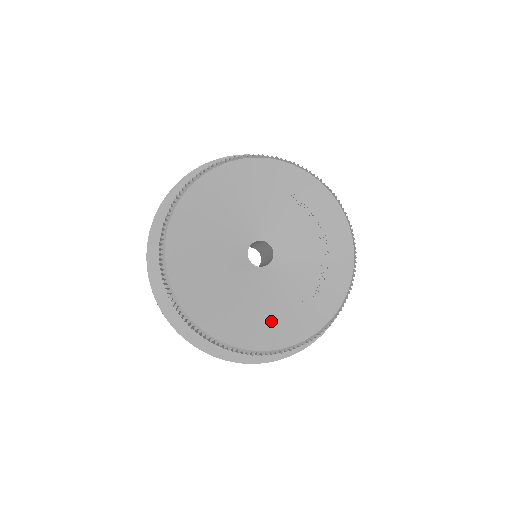
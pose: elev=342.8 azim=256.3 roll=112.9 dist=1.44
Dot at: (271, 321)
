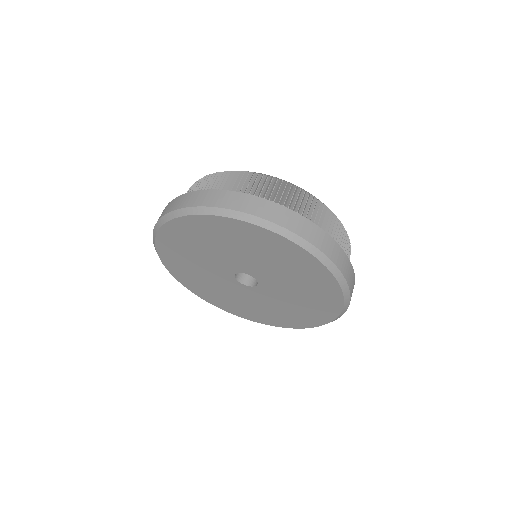
Dot at: occluded
